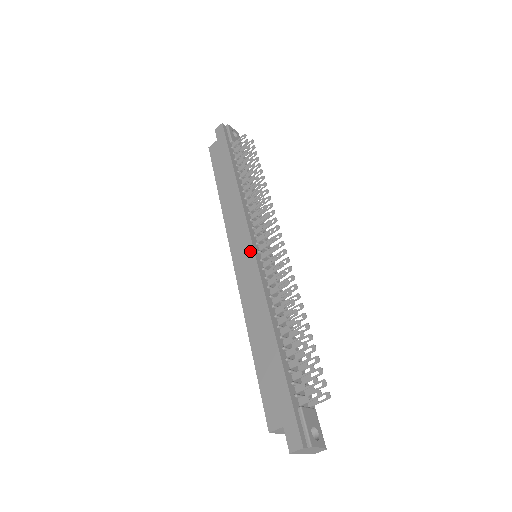
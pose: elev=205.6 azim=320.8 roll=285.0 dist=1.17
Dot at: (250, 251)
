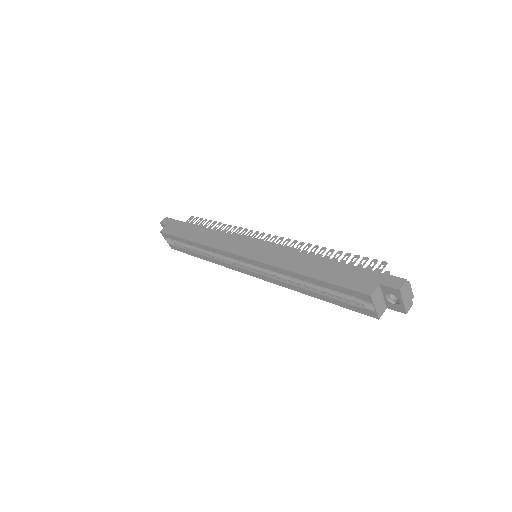
Dot at: (256, 243)
